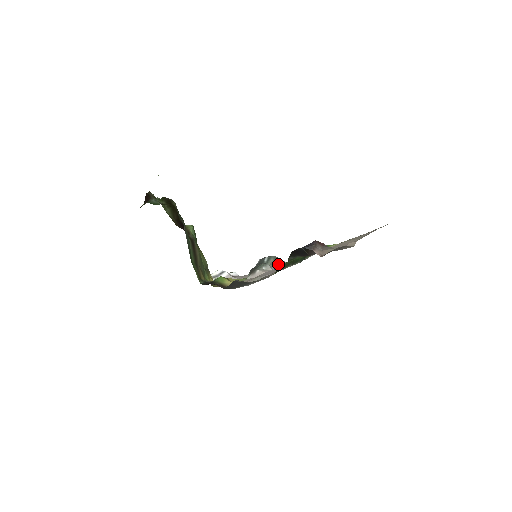
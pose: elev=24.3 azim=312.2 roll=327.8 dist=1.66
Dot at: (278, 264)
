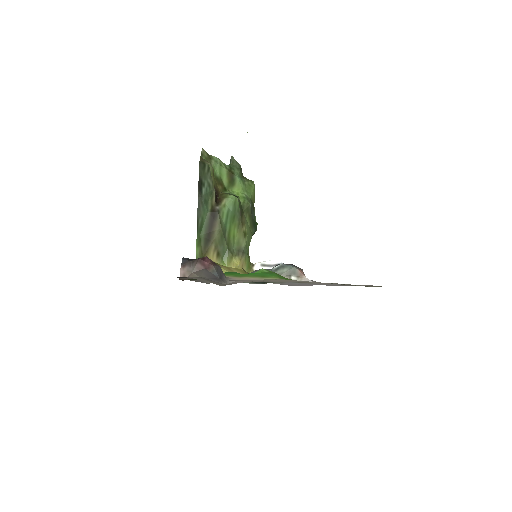
Dot at: occluded
